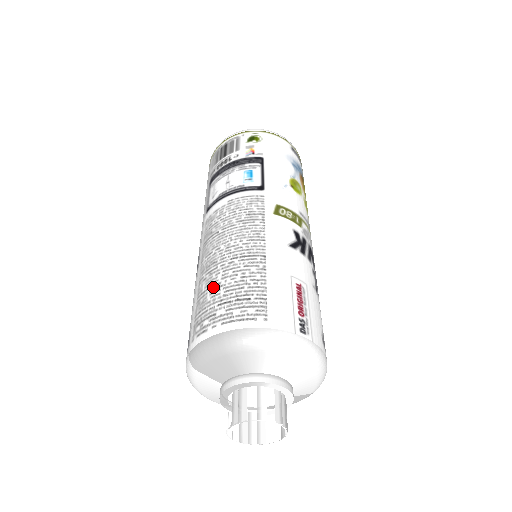
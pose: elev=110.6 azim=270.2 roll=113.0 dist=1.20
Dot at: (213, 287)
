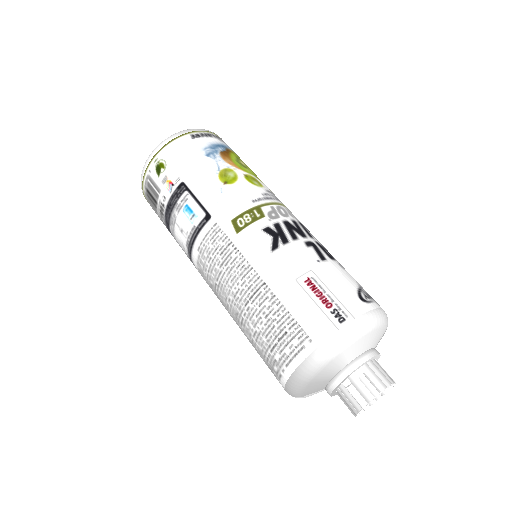
Dot at: (255, 337)
